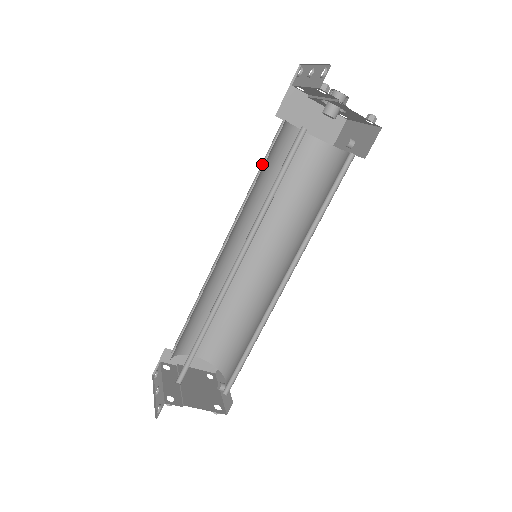
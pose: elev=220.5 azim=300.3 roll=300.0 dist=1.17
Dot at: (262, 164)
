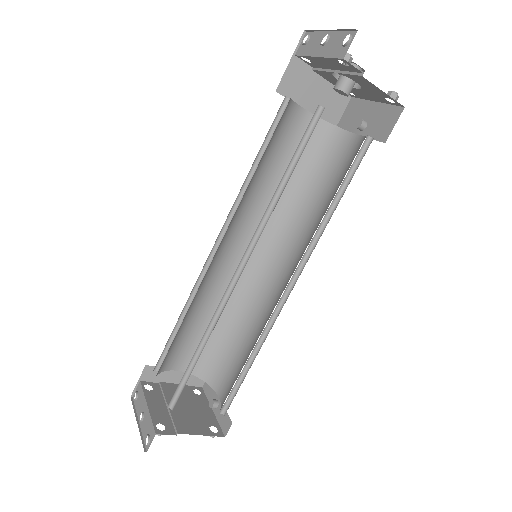
Dot at: (260, 148)
